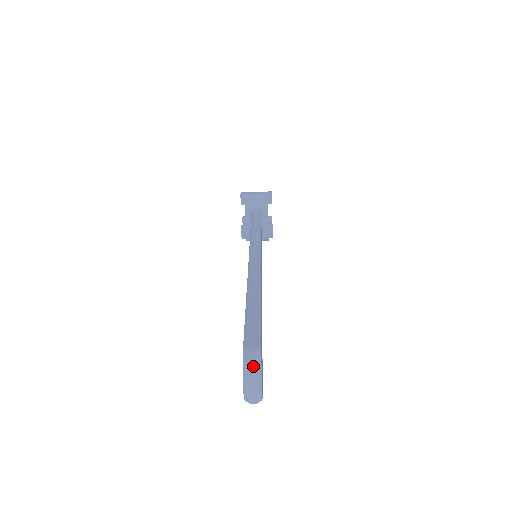
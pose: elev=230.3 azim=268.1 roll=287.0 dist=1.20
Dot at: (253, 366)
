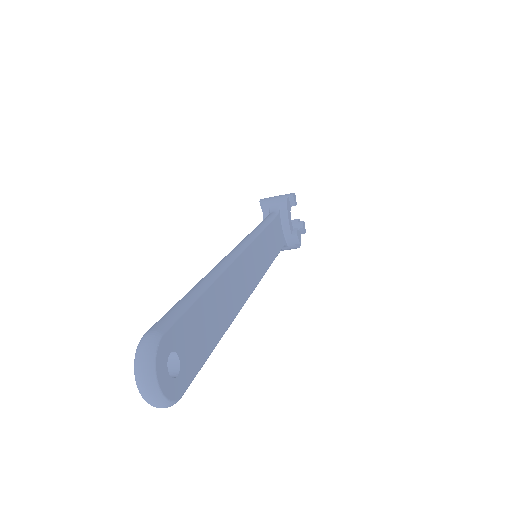
Dot at: (143, 354)
